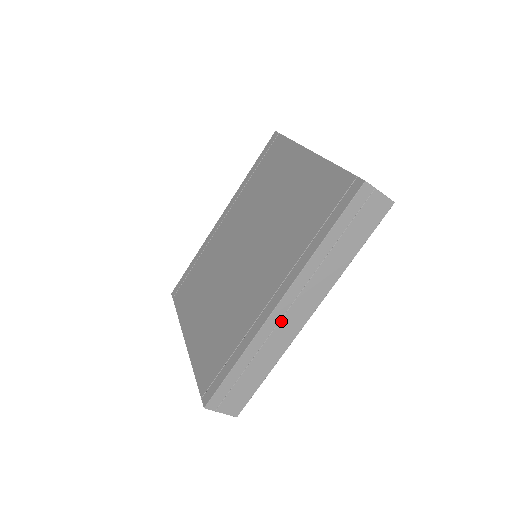
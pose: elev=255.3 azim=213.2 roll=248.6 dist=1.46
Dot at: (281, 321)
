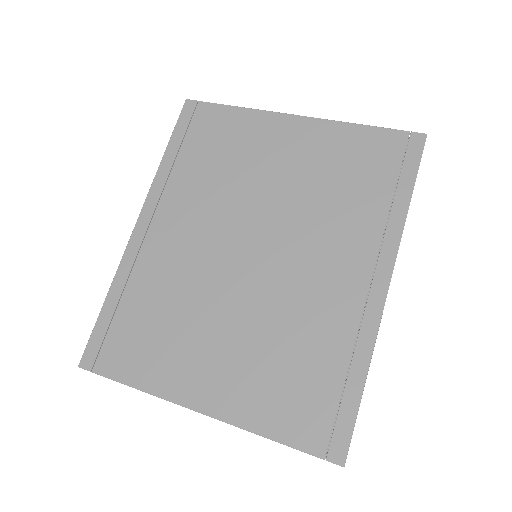
Dot at: occluded
